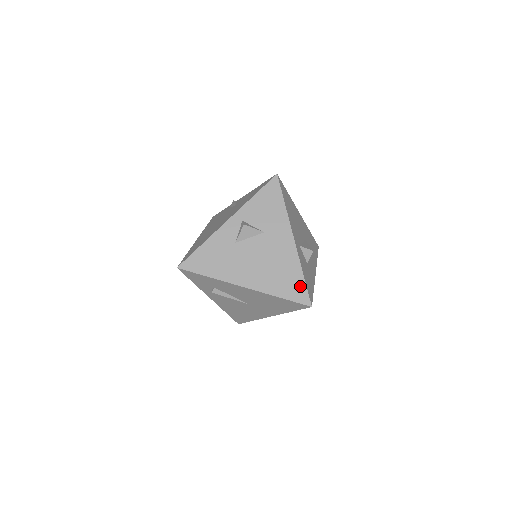
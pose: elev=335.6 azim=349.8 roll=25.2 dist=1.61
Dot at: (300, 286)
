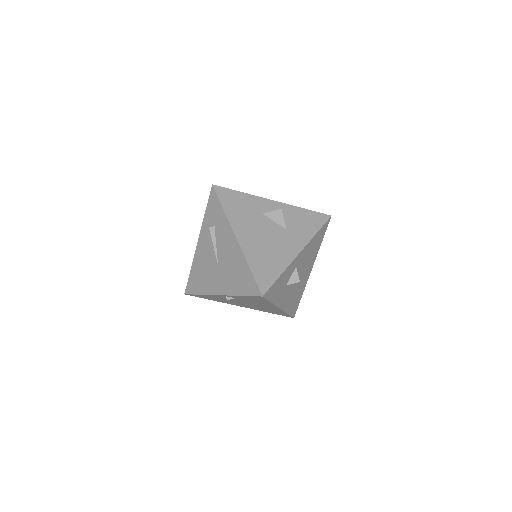
Dot at: (271, 278)
